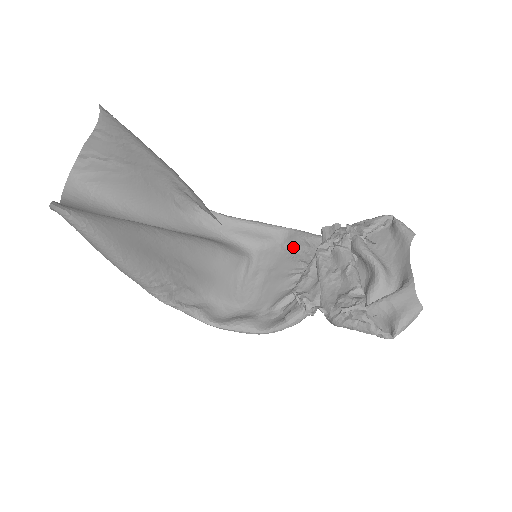
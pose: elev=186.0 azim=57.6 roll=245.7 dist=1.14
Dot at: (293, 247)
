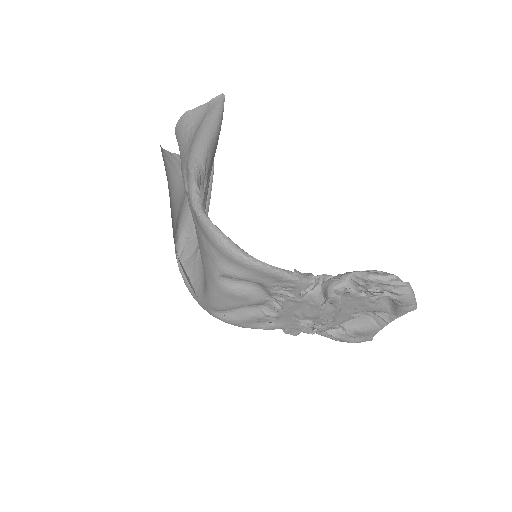
Dot at: (252, 321)
